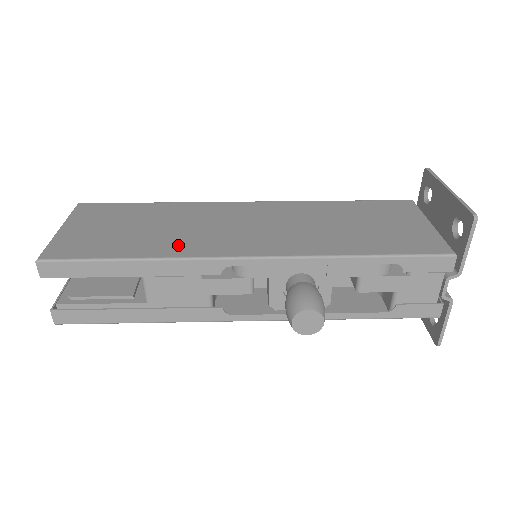
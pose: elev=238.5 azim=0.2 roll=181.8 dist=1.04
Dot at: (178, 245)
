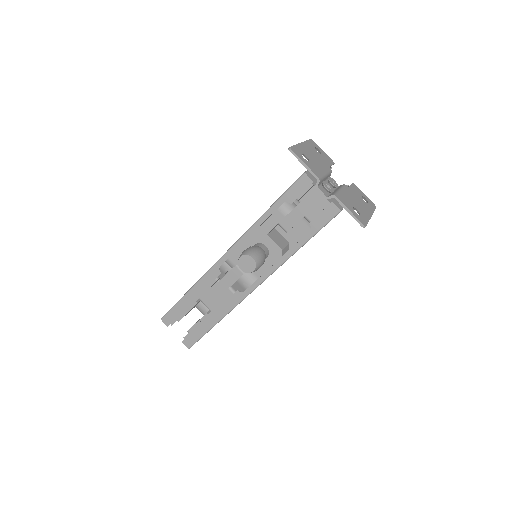
Dot at: occluded
